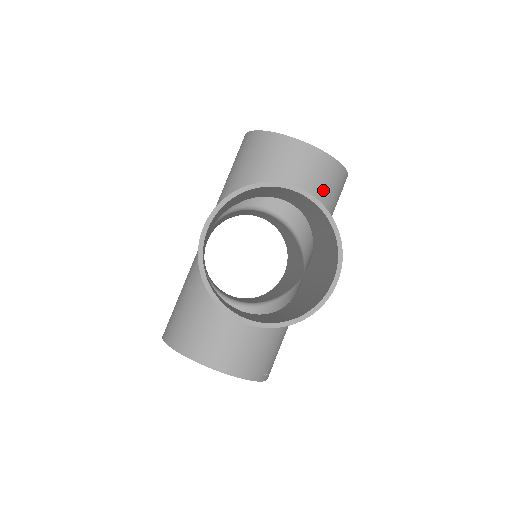
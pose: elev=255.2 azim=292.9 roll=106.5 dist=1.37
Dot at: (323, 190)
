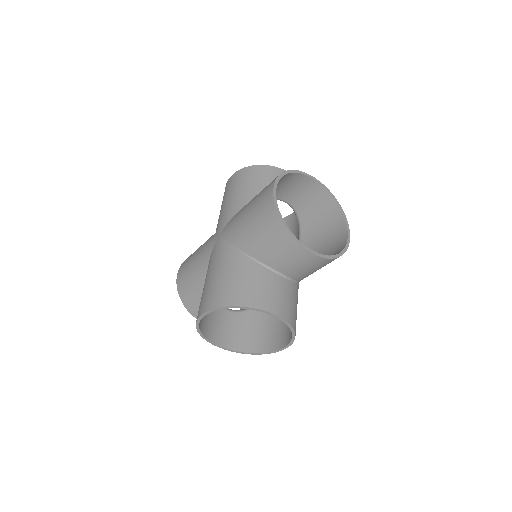
Dot at: (314, 270)
